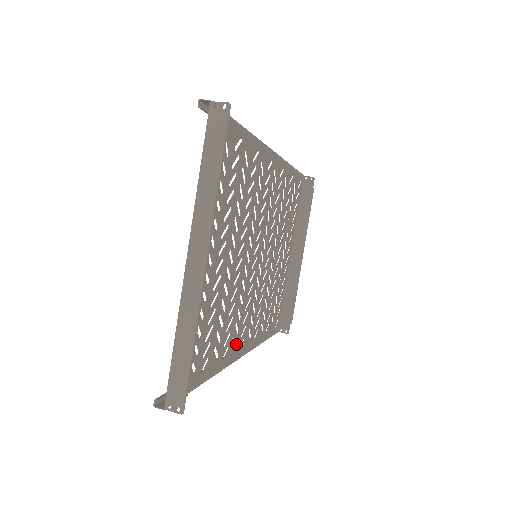
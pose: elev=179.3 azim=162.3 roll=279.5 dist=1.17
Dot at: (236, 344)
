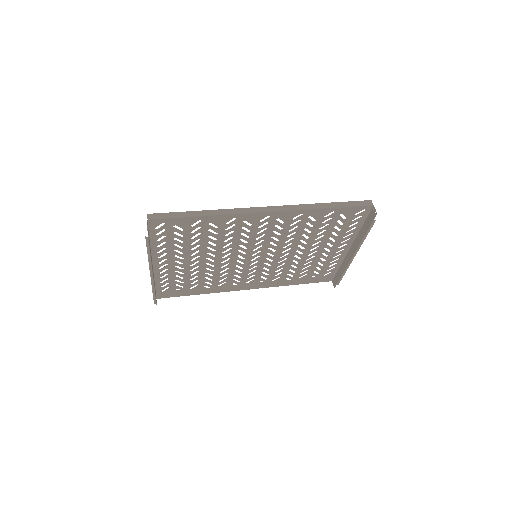
Dot at: (239, 285)
